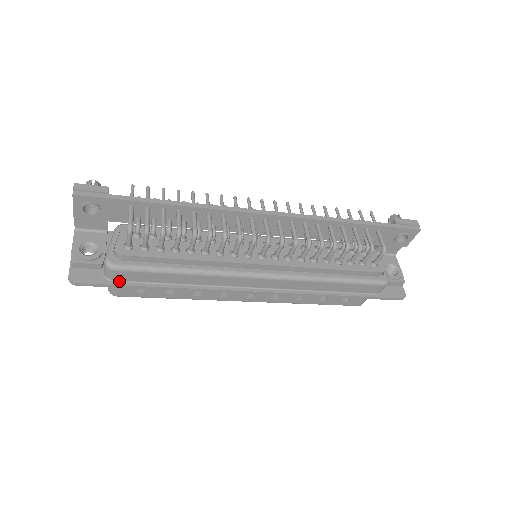
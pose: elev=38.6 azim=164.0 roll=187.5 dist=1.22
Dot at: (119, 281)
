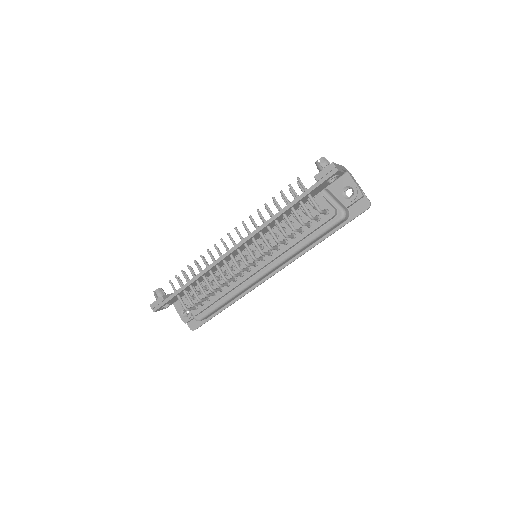
Dot at: (209, 317)
